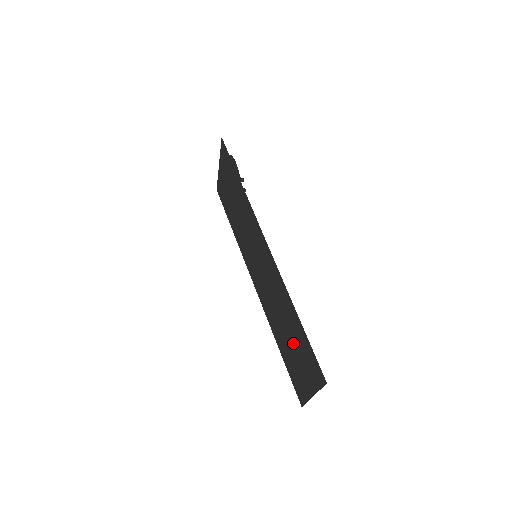
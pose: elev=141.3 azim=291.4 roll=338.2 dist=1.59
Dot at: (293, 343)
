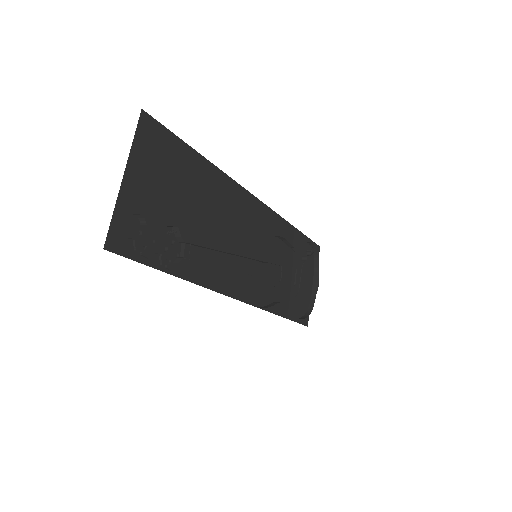
Dot at: (180, 201)
